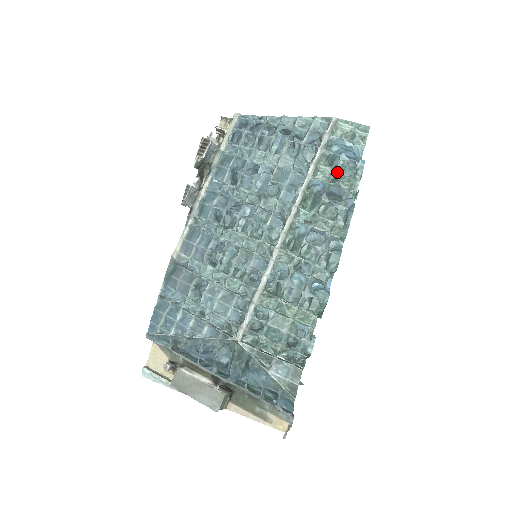
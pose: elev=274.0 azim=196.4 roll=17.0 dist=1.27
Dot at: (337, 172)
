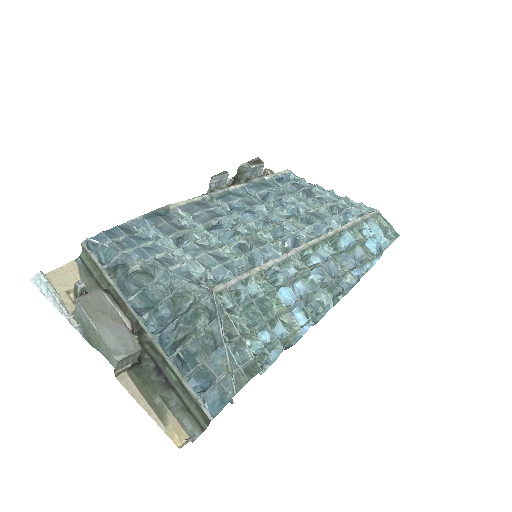
Dot at: (365, 242)
